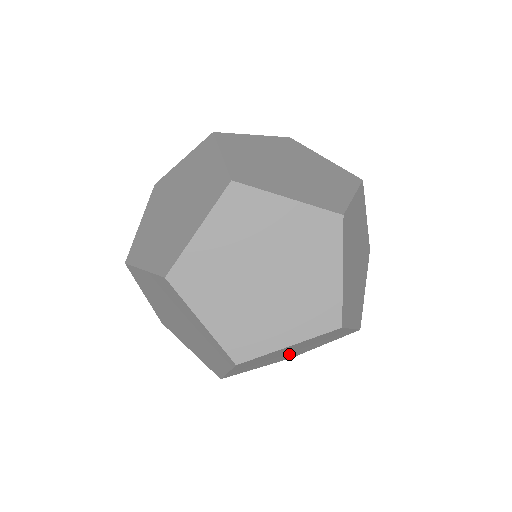
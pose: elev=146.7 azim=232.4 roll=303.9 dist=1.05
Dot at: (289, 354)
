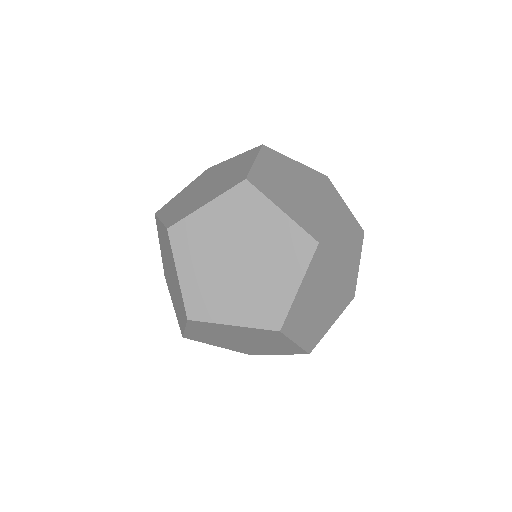
Dot at: (243, 344)
